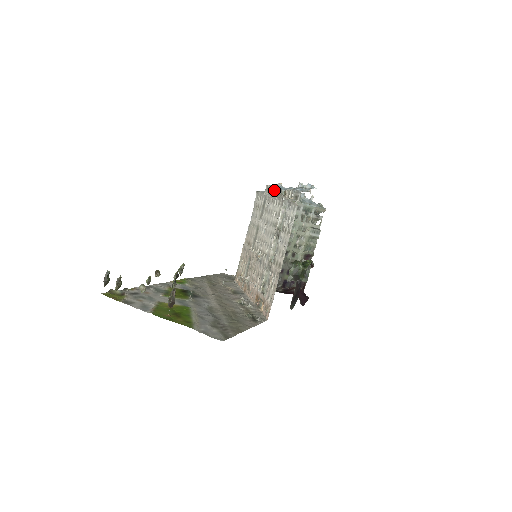
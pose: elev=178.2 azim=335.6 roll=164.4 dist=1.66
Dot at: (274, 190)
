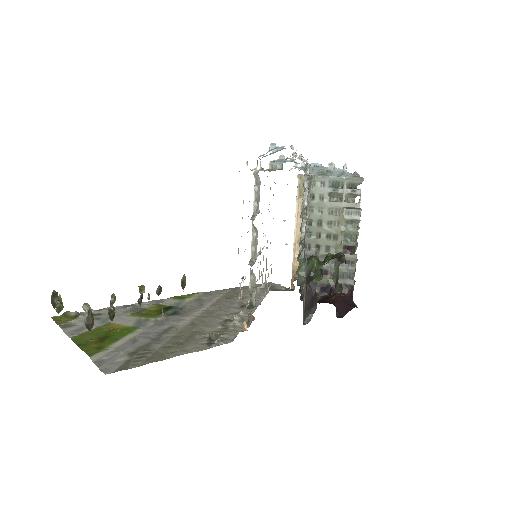
Dot at: occluded
